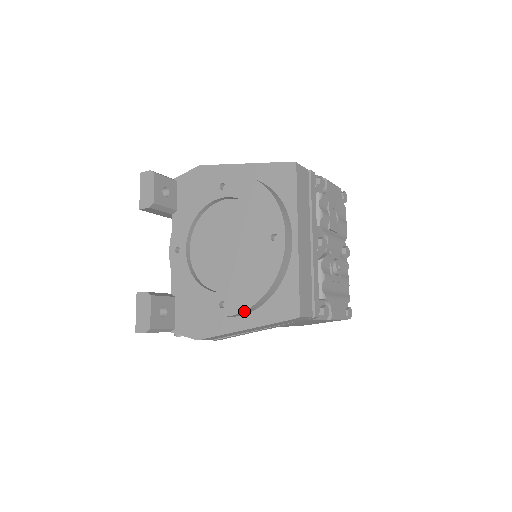
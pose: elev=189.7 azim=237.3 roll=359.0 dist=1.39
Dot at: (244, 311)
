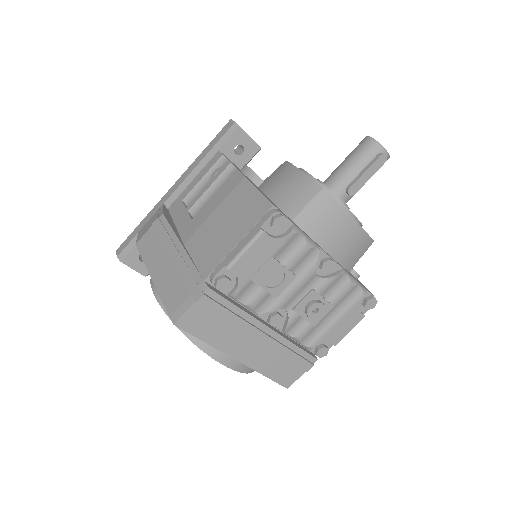
Dot at: occluded
